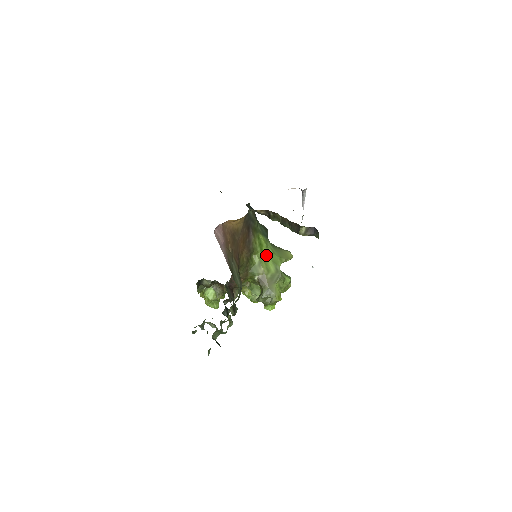
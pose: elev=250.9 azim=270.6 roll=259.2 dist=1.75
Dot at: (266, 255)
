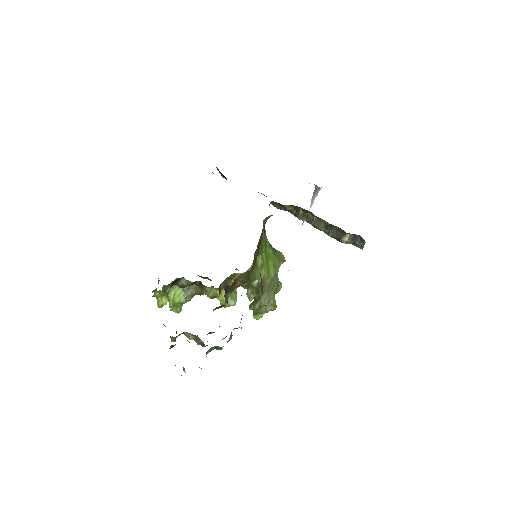
Dot at: (268, 256)
